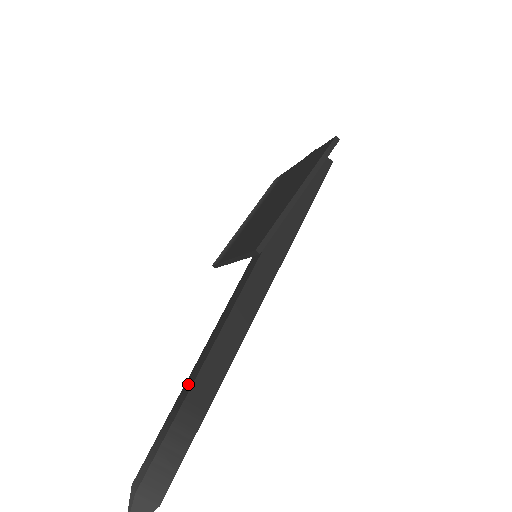
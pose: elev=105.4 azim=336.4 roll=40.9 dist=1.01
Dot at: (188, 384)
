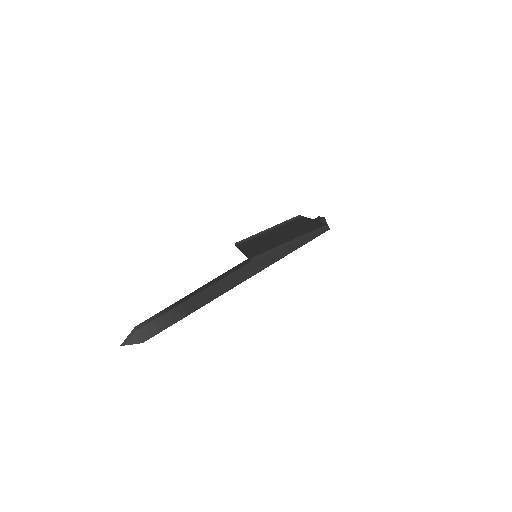
Dot at: (185, 298)
